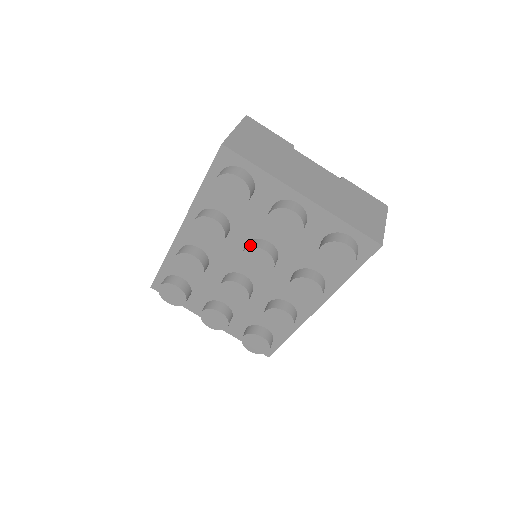
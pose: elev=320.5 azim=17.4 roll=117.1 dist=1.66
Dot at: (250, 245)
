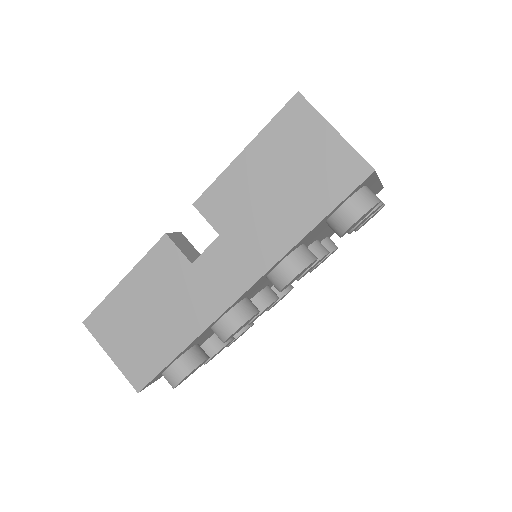
Dot at: occluded
